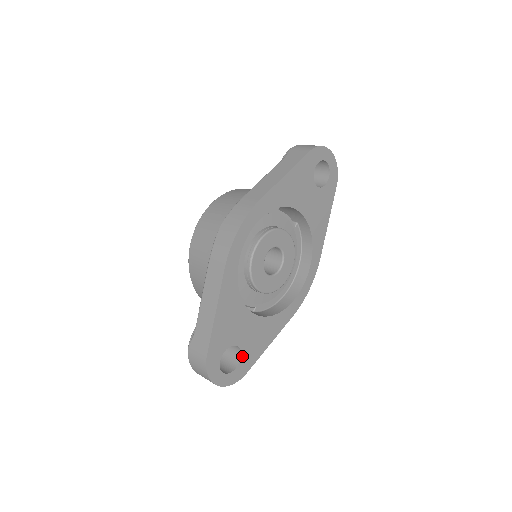
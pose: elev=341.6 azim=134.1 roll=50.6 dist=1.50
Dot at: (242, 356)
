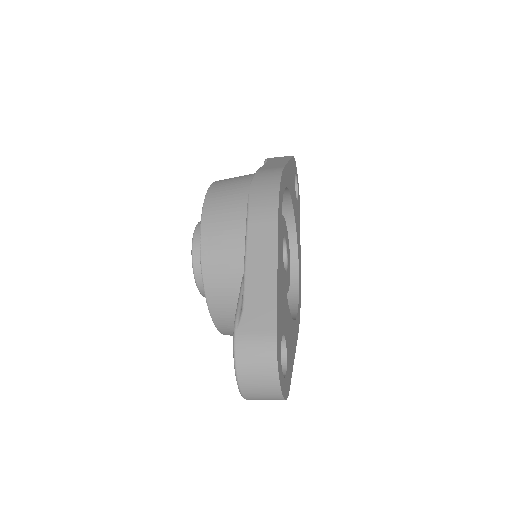
Dot at: (287, 359)
